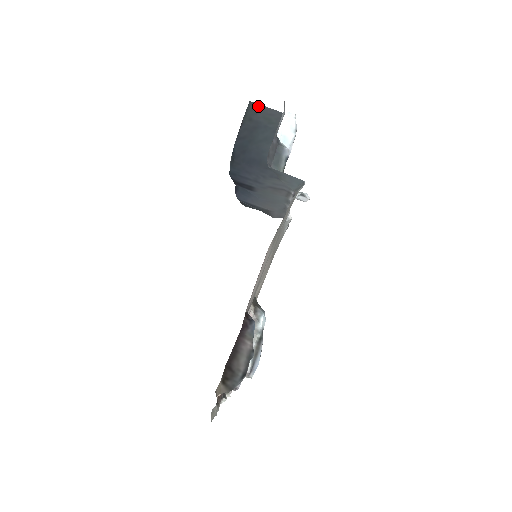
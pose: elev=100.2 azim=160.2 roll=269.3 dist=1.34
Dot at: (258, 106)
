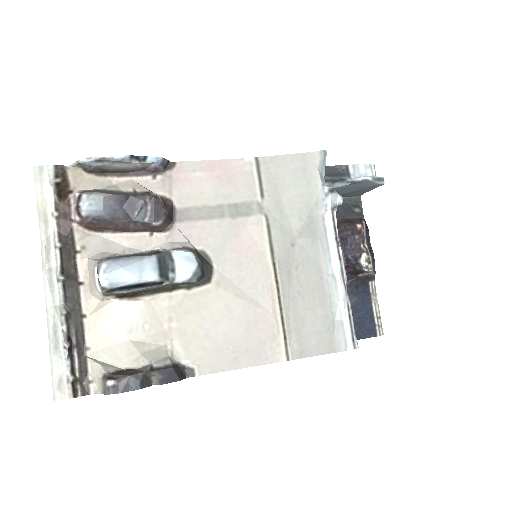
Dot at: (363, 193)
